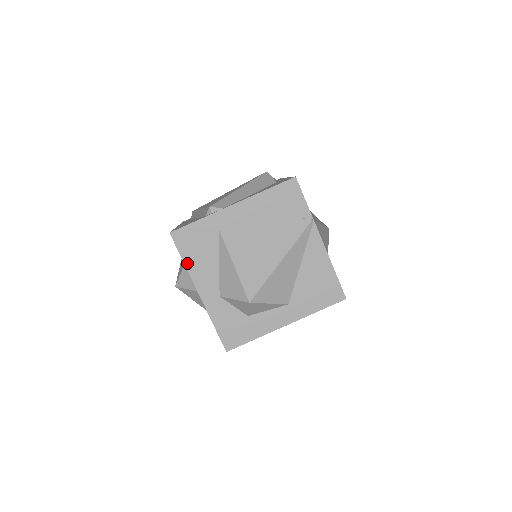
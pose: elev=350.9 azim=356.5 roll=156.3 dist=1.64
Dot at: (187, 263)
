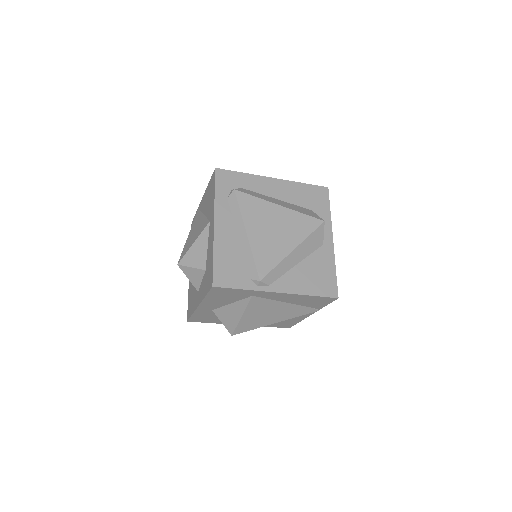
Dot at: (207, 297)
